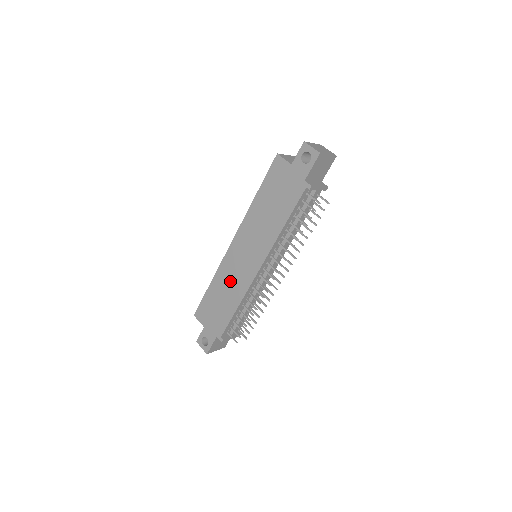
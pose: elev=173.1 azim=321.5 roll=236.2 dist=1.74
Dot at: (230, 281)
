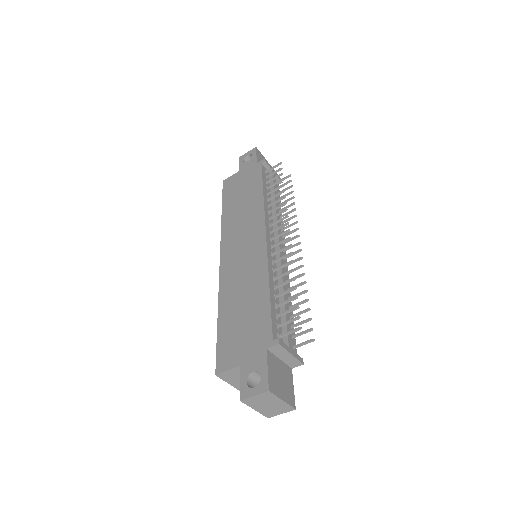
Dot at: (241, 281)
